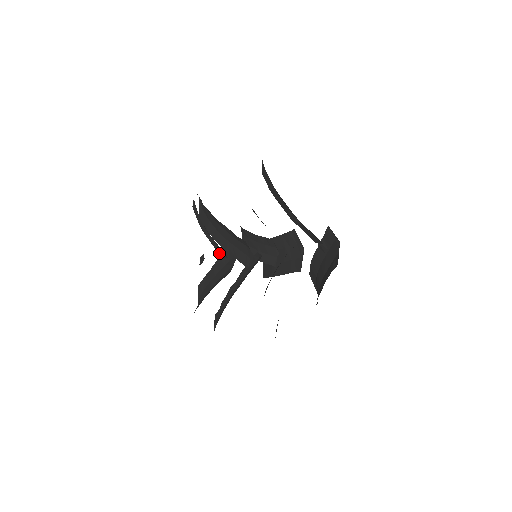
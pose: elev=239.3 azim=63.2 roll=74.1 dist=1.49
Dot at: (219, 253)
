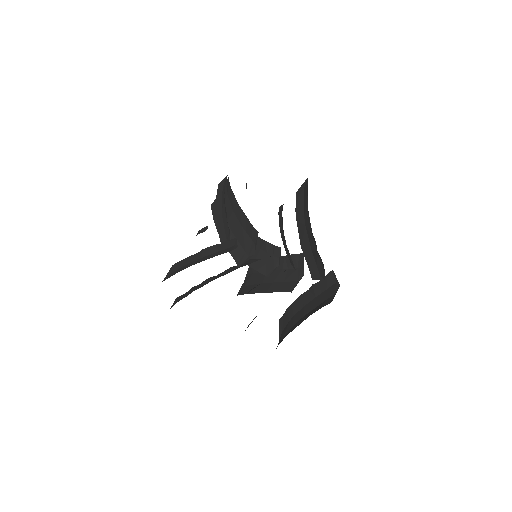
Dot at: (220, 236)
